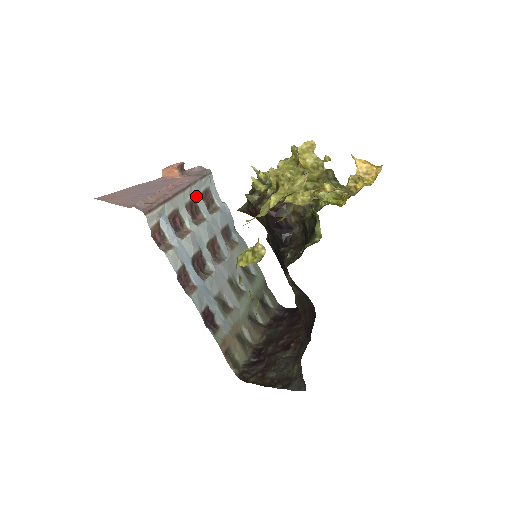
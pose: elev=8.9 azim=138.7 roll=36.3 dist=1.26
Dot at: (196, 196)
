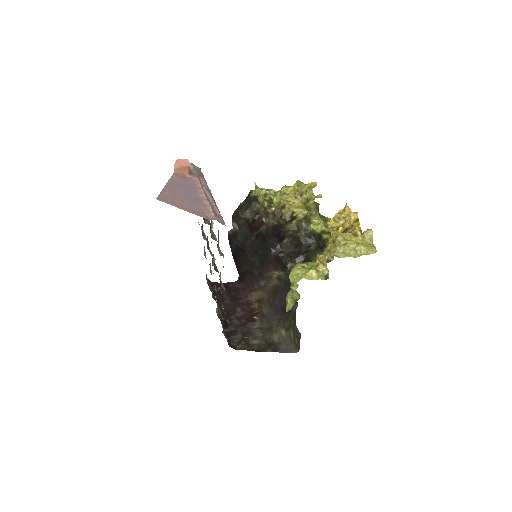
Dot at: occluded
